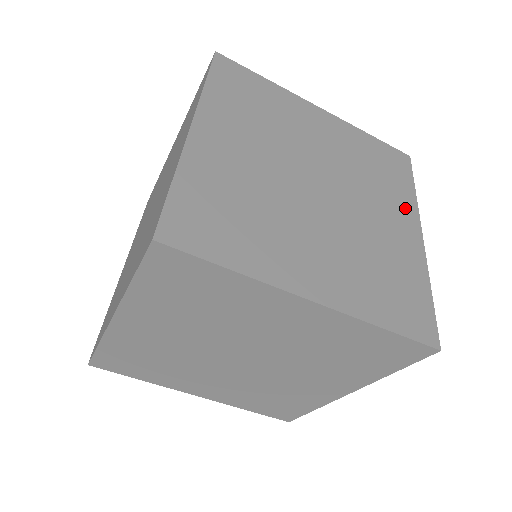
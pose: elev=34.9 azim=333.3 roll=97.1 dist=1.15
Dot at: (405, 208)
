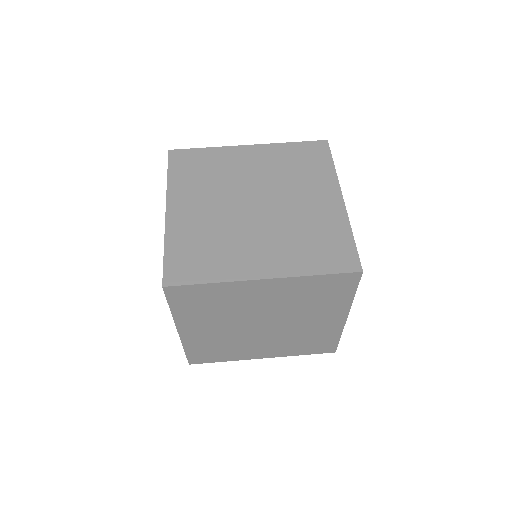
Dot at: (326, 184)
